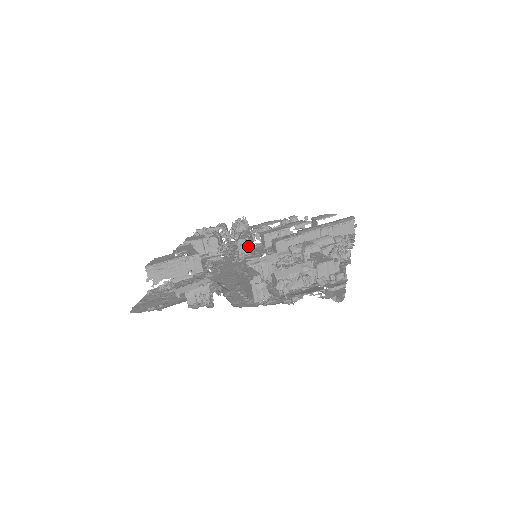
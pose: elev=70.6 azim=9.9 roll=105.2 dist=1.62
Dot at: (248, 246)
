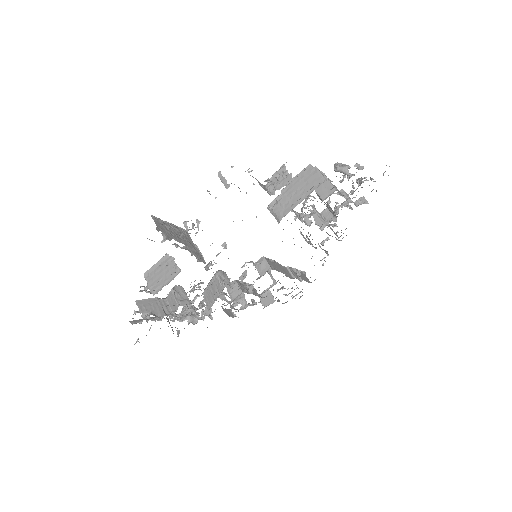
Dot at: (228, 280)
